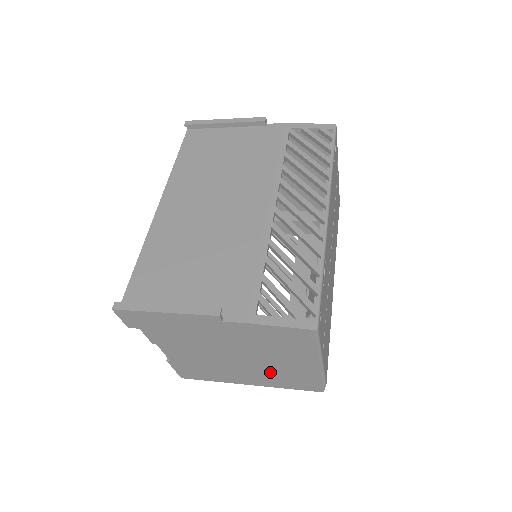
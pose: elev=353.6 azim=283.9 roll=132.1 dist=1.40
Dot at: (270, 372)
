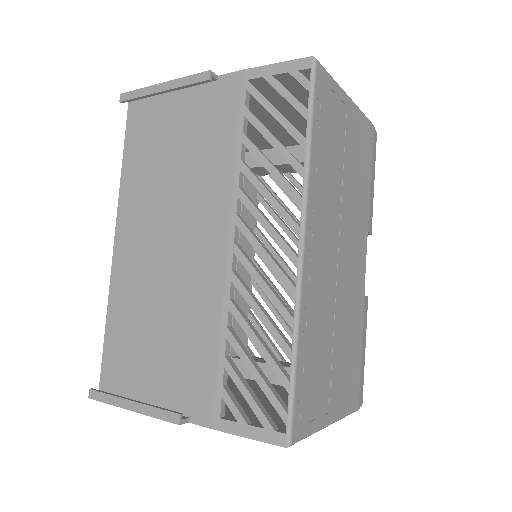
Dot at: occluded
